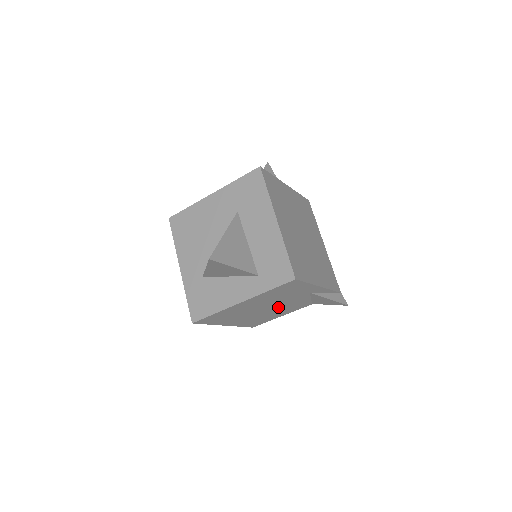
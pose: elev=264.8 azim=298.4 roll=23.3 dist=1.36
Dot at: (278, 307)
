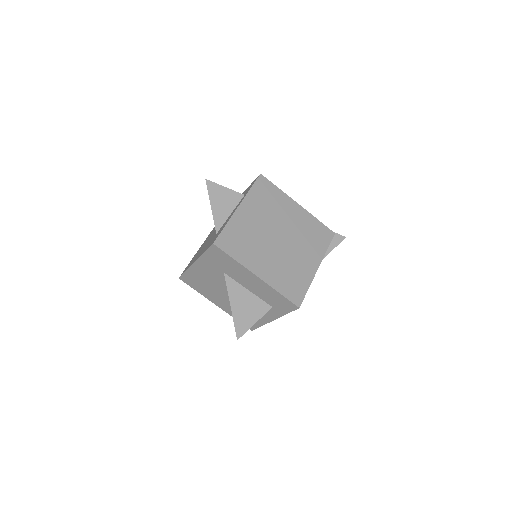
Dot at: occluded
